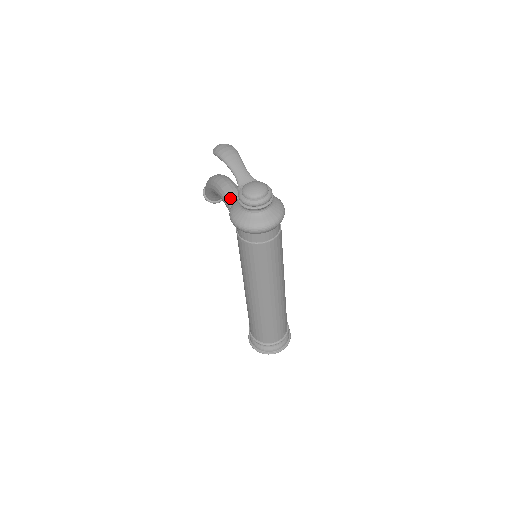
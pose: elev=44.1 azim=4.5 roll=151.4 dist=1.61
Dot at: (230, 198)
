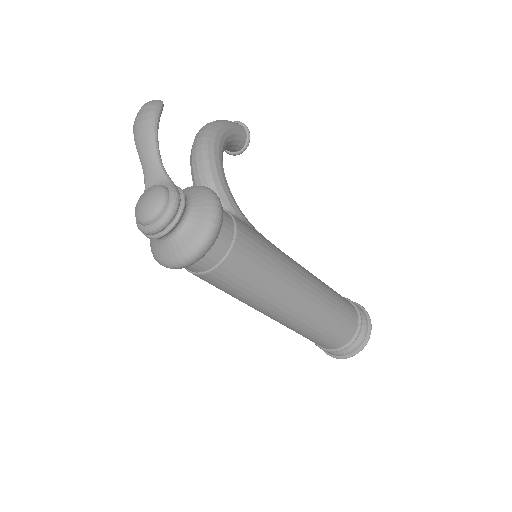
Dot at: (193, 179)
